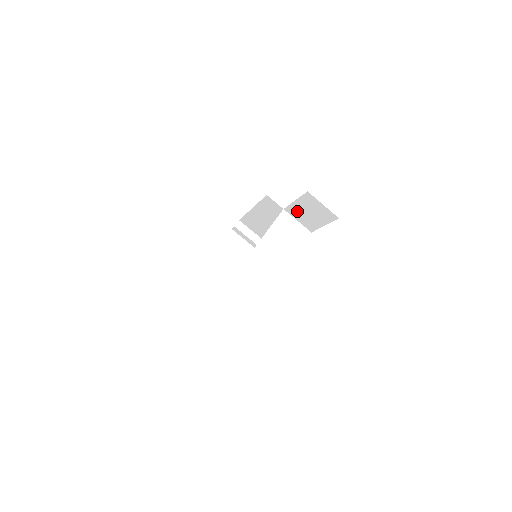
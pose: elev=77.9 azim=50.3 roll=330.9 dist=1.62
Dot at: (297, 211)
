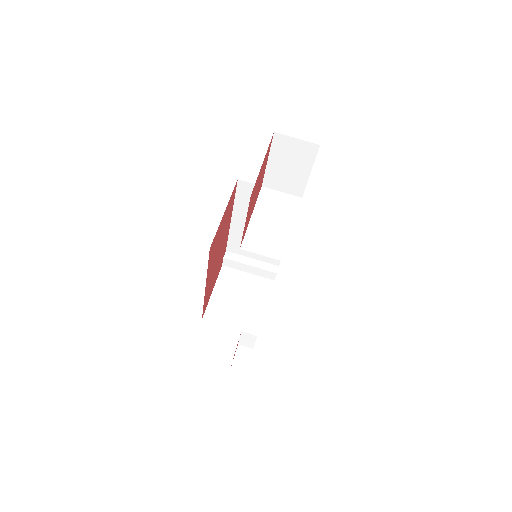
Dot at: (276, 176)
